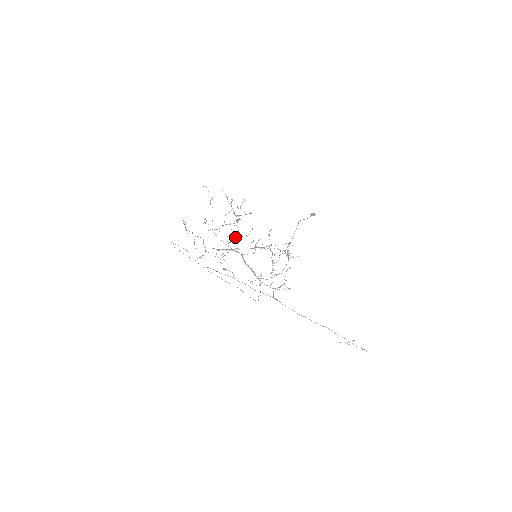
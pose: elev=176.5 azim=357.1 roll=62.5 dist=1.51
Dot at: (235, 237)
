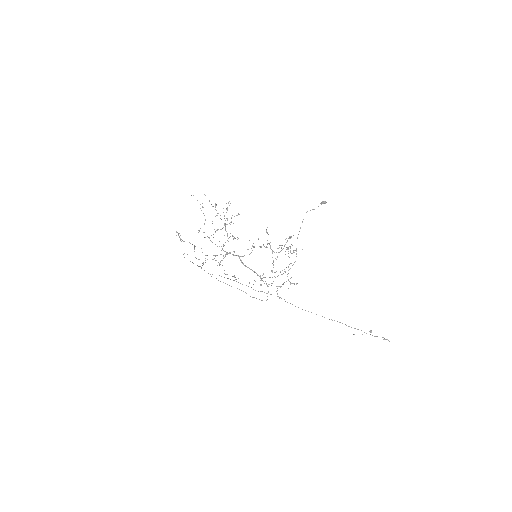
Dot at: occluded
